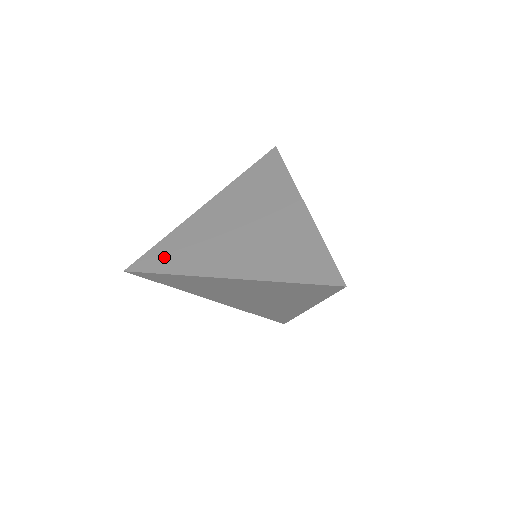
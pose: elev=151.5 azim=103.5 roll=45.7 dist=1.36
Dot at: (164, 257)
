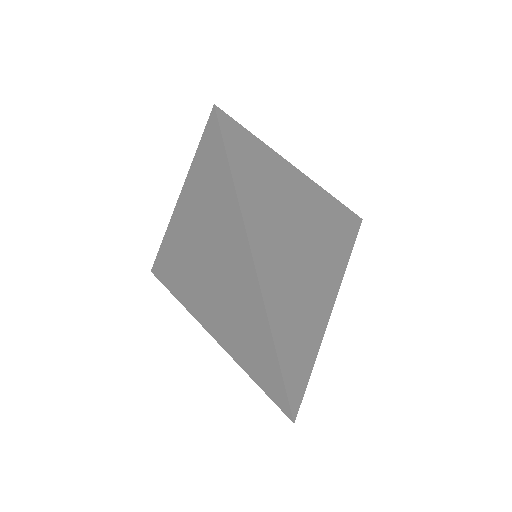
Dot at: occluded
